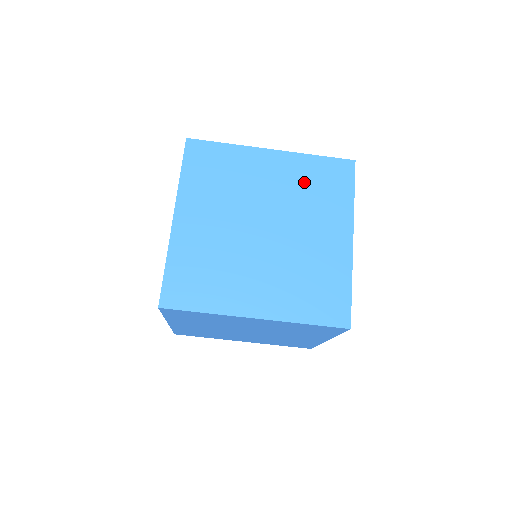
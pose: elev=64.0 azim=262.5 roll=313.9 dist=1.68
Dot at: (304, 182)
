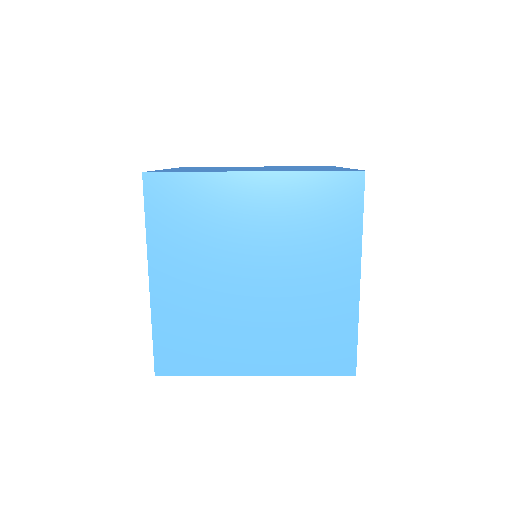
Dot at: (298, 213)
